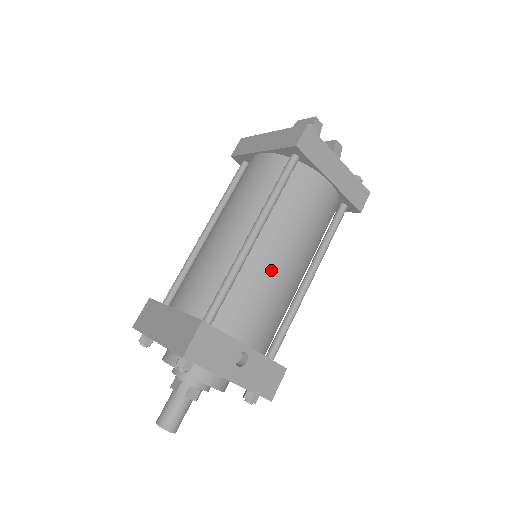
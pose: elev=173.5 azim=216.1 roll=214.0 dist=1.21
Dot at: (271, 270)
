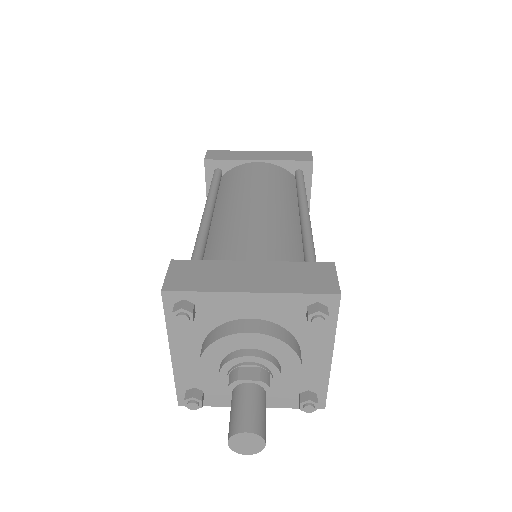
Dot at: occluded
